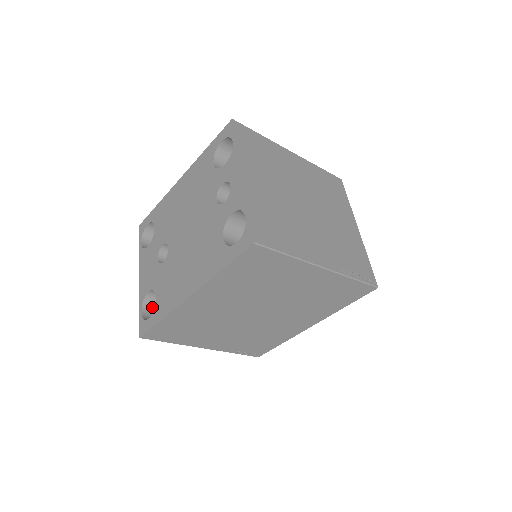
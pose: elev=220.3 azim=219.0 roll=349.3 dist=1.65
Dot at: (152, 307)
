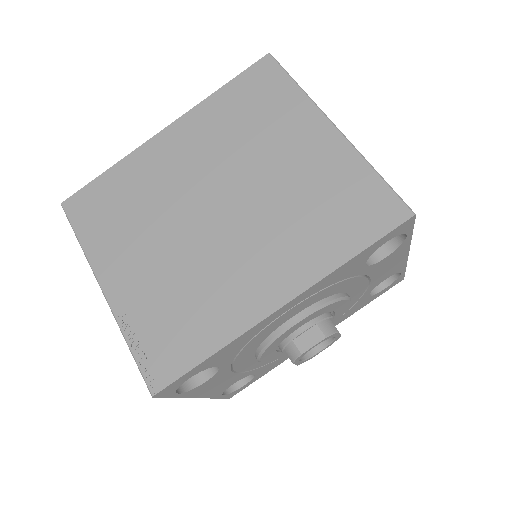
Dot at: occluded
